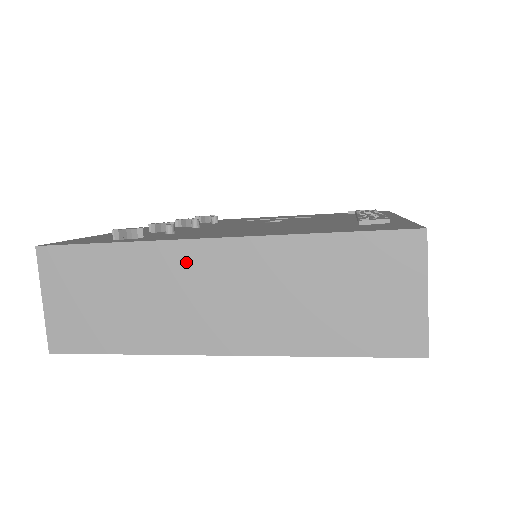
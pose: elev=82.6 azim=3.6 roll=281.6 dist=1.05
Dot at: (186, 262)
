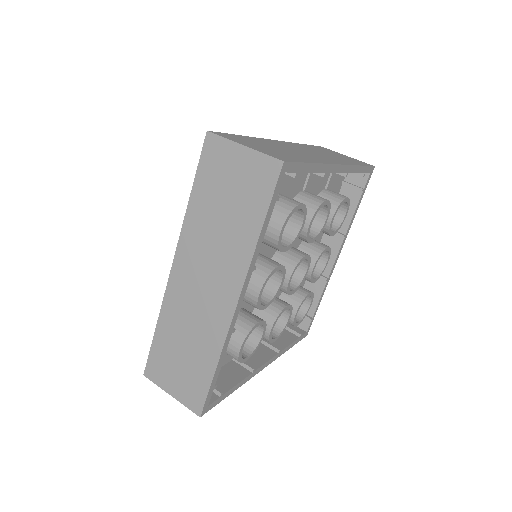
Dot at: (179, 290)
